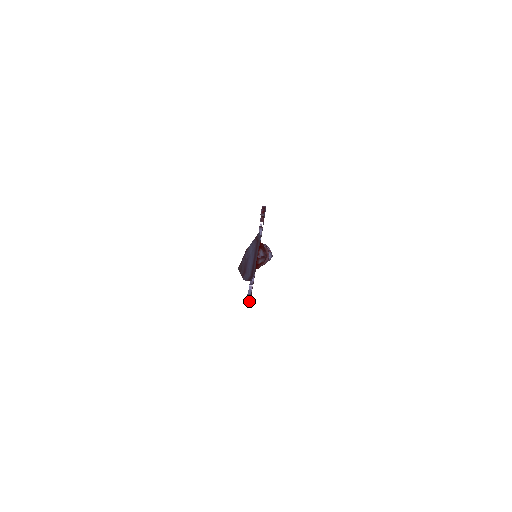
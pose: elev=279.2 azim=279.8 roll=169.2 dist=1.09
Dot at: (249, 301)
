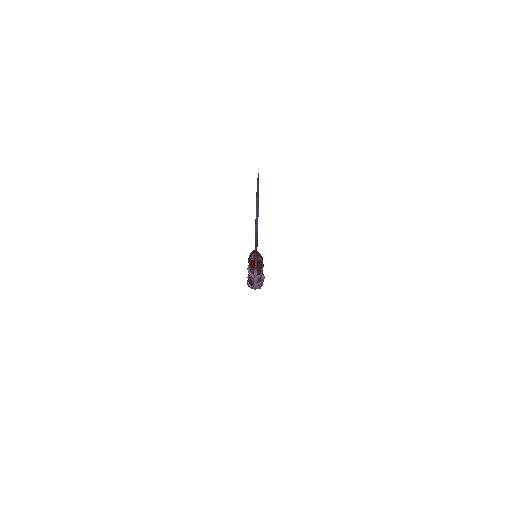
Dot at: (256, 280)
